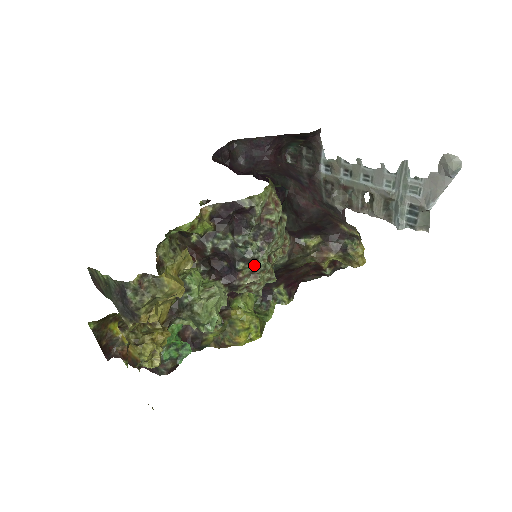
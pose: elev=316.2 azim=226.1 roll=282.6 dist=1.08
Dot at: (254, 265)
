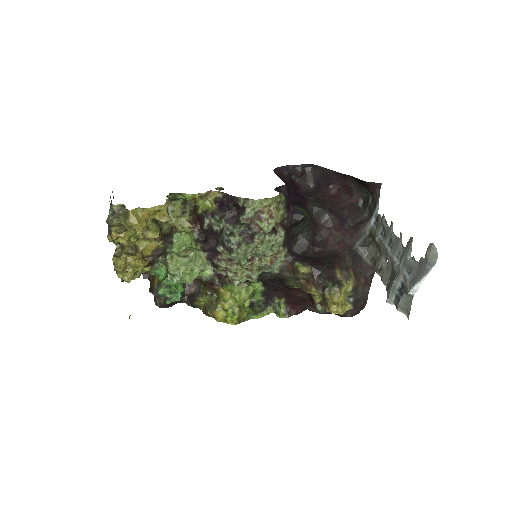
Dot at: (230, 254)
